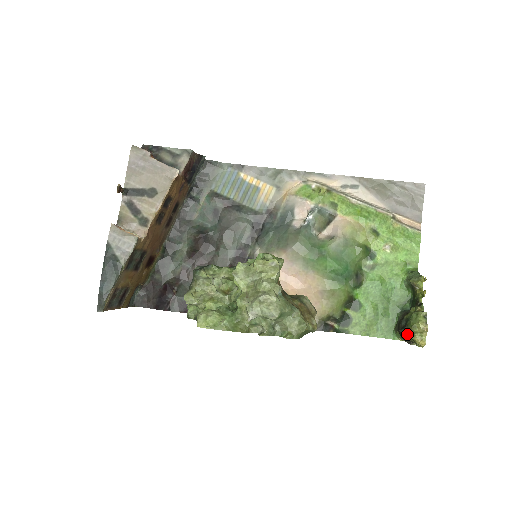
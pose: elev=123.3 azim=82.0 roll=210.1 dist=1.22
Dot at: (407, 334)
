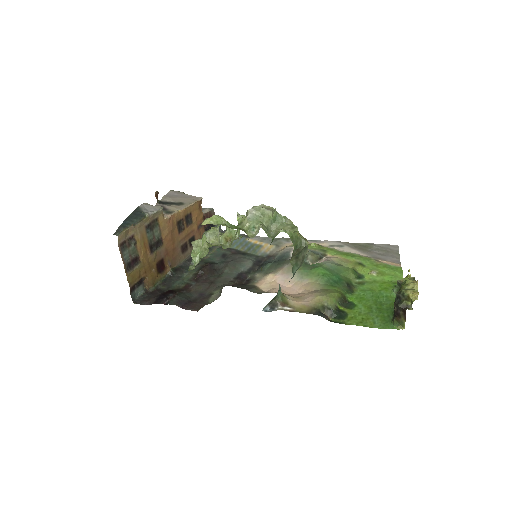
Dot at: (400, 294)
